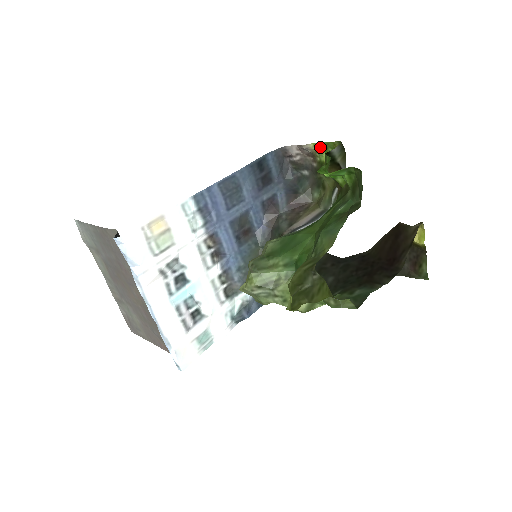
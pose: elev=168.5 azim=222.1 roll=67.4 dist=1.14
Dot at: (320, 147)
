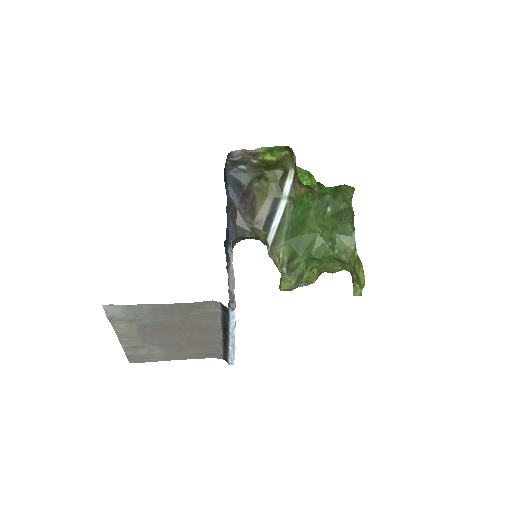
Dot at: (267, 150)
